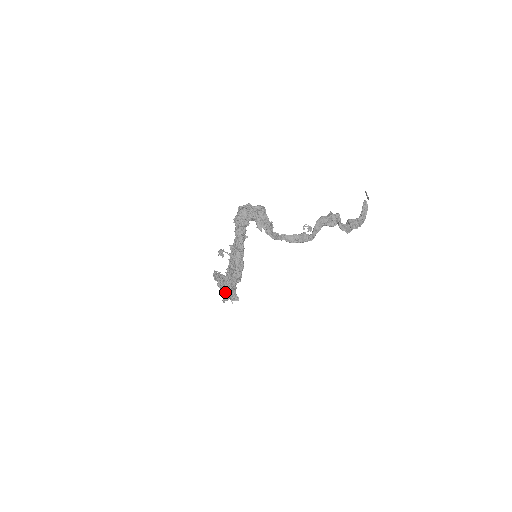
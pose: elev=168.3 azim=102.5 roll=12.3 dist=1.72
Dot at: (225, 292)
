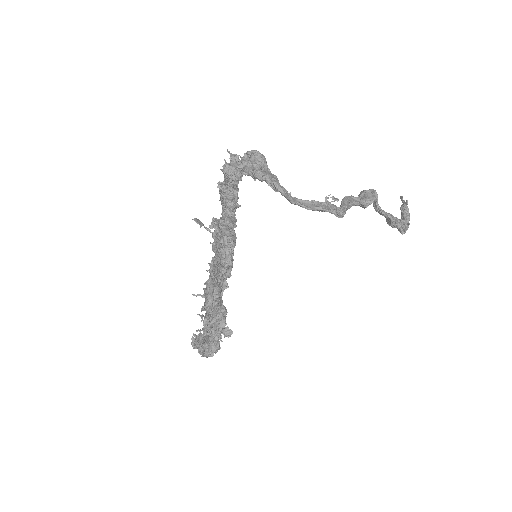
Dot at: (207, 304)
